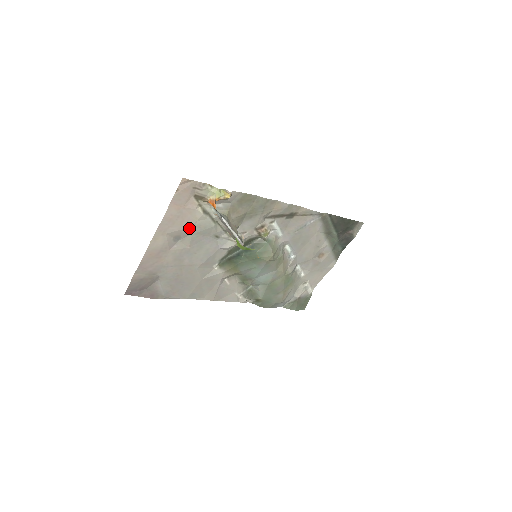
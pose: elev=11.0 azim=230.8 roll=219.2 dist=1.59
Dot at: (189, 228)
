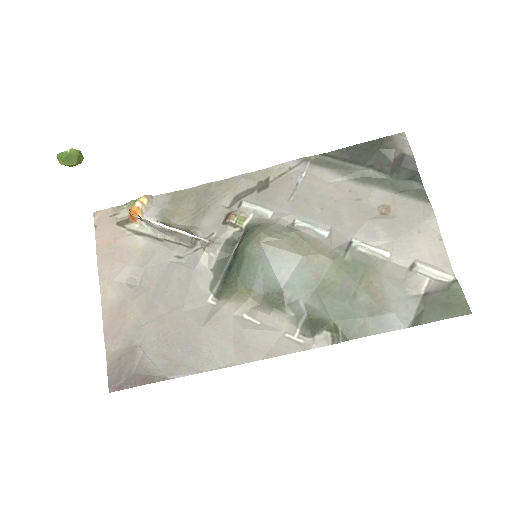
Dot at: (135, 262)
